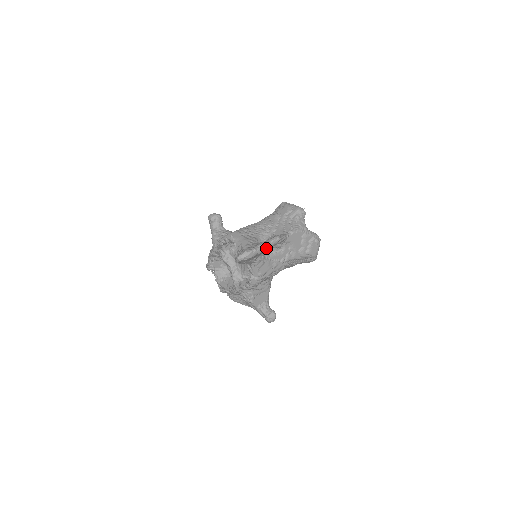
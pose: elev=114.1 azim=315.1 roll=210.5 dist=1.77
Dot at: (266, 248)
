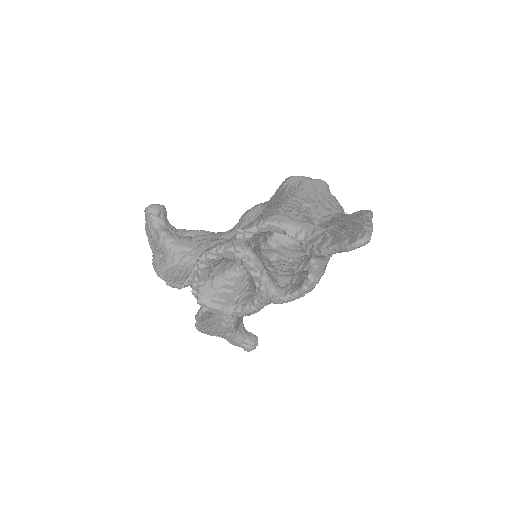
Dot at: occluded
